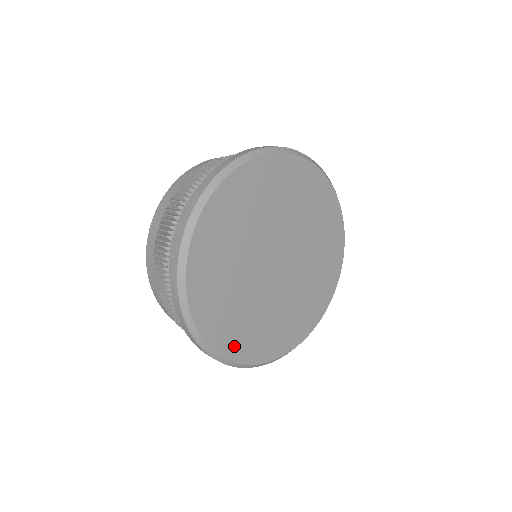
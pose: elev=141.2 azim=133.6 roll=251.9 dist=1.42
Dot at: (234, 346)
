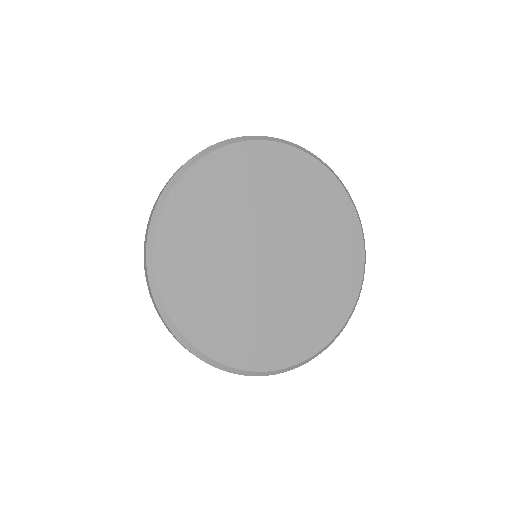
Dot at: (235, 351)
